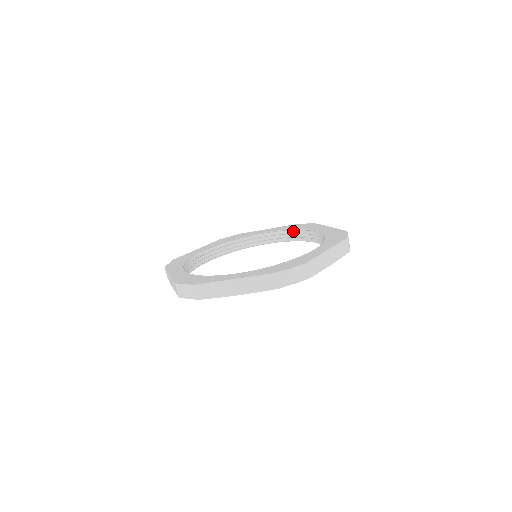
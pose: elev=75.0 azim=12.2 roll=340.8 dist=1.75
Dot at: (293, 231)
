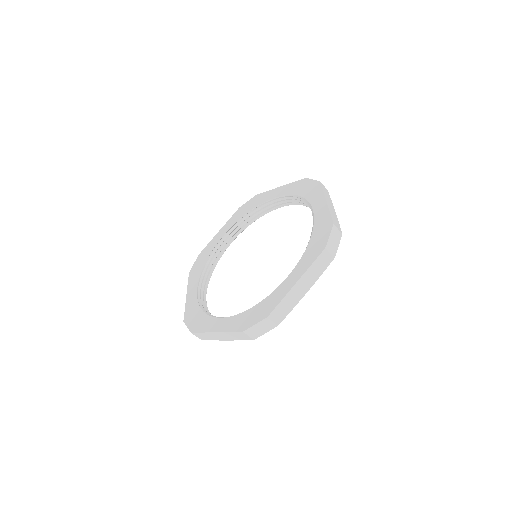
Dot at: (247, 215)
